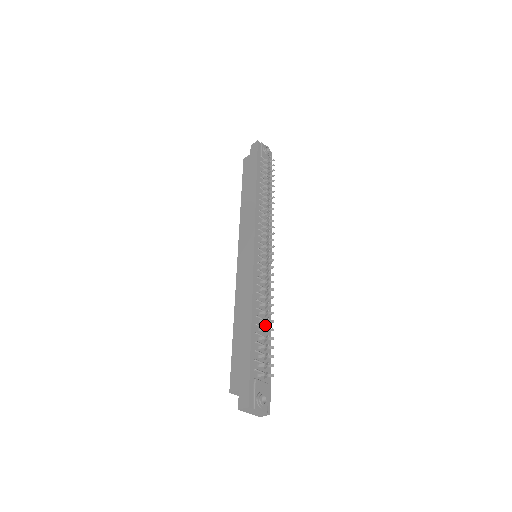
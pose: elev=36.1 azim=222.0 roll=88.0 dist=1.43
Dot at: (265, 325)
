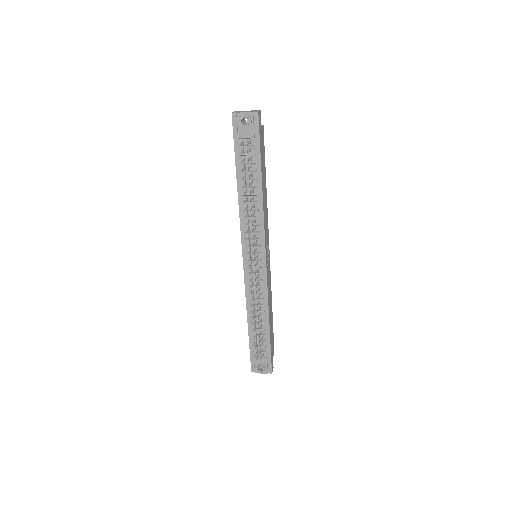
Dot at: (261, 321)
